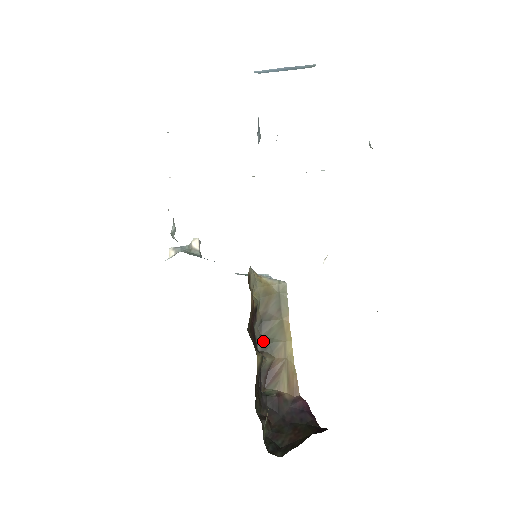
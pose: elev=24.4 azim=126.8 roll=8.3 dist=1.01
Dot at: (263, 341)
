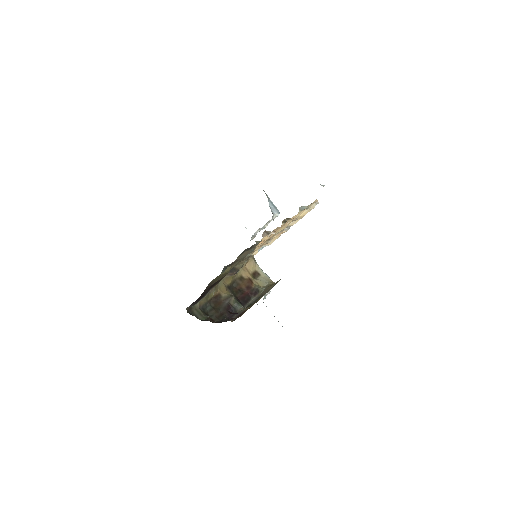
Dot at: (251, 304)
